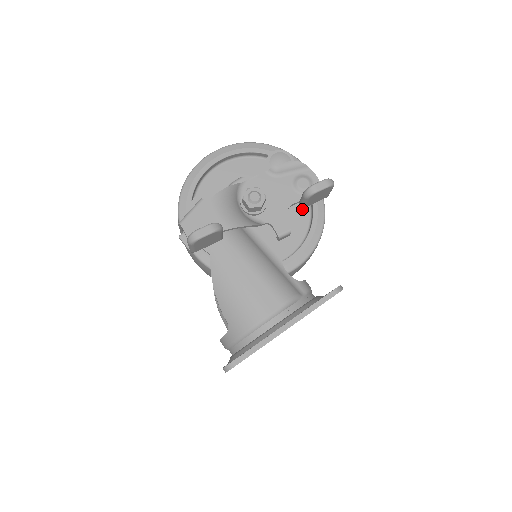
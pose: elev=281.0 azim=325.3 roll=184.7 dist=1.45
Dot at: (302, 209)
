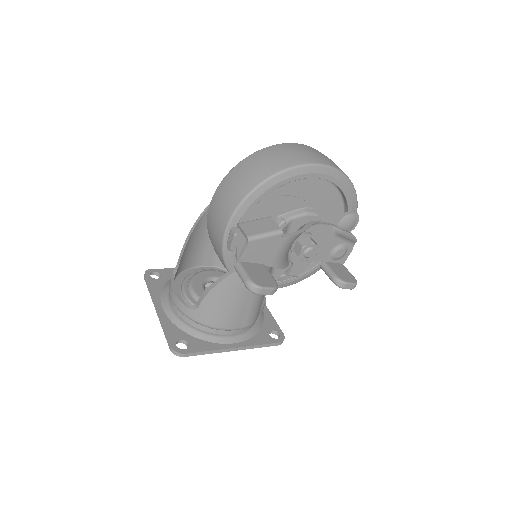
Dot at: occluded
